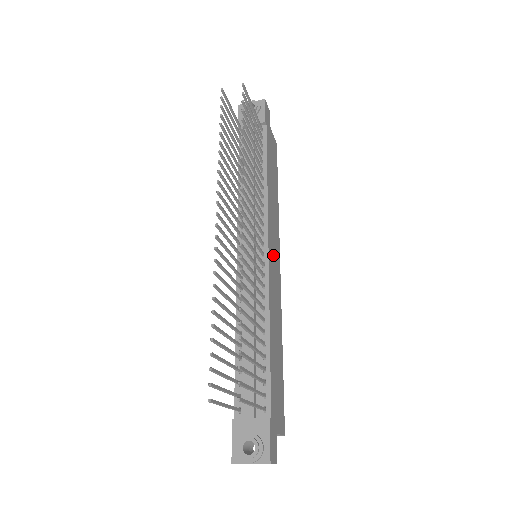
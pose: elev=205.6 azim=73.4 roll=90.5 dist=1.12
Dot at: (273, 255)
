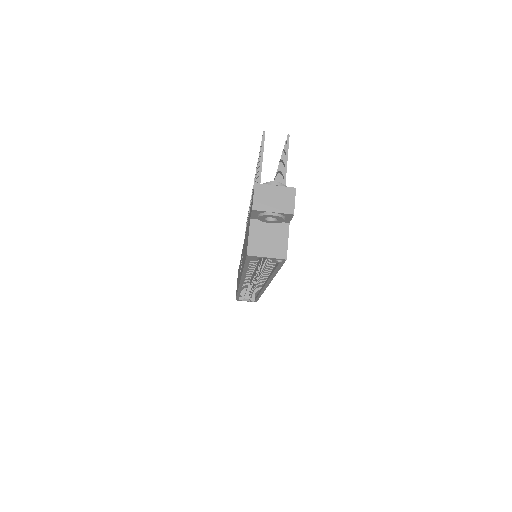
Dot at: occluded
